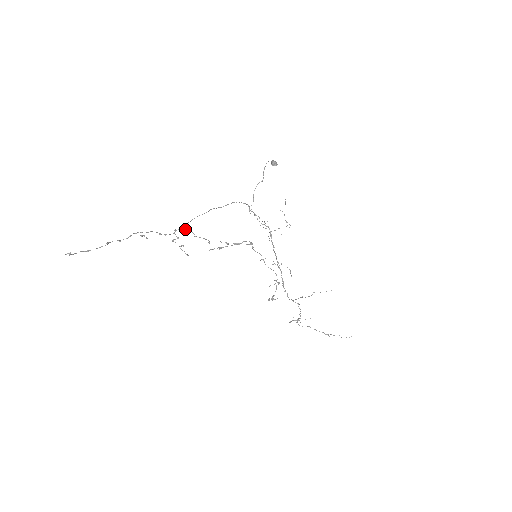
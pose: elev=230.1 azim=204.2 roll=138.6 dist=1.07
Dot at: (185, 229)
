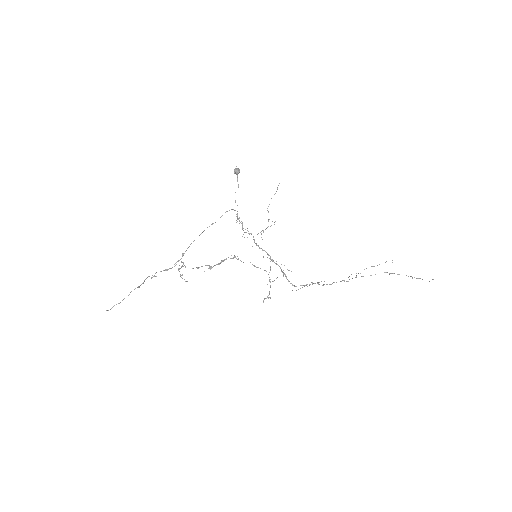
Dot at: (181, 261)
